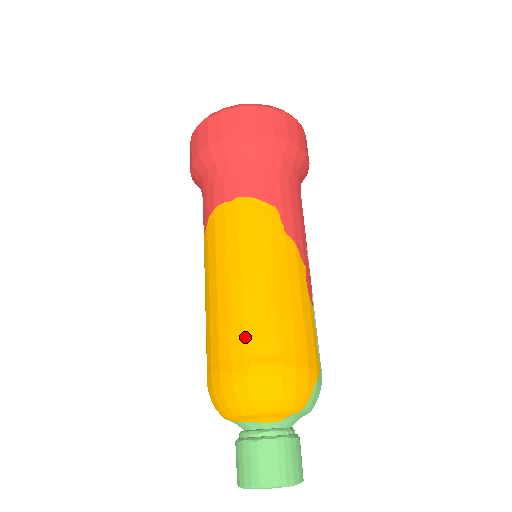
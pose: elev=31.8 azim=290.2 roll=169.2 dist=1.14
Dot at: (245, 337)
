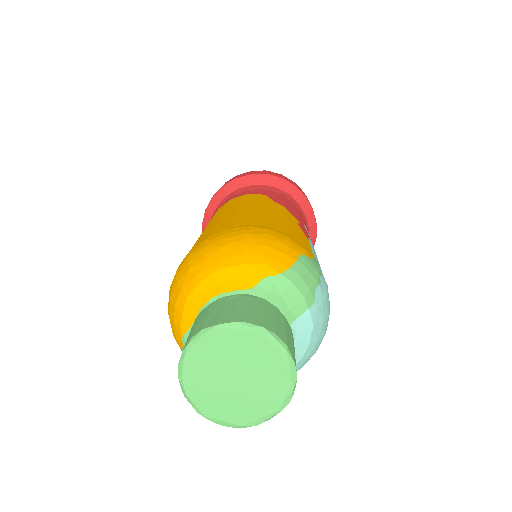
Dot at: (211, 230)
